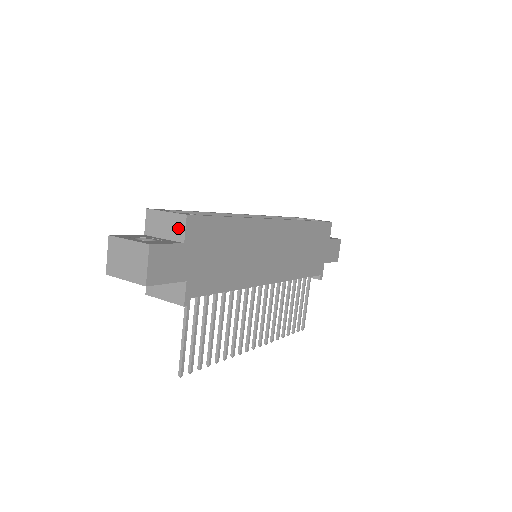
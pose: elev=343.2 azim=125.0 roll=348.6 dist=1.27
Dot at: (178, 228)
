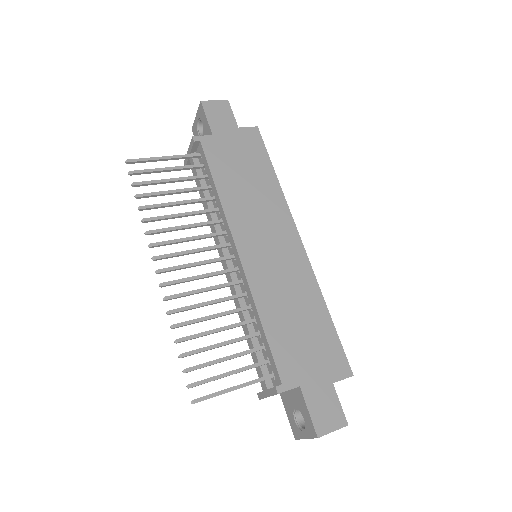
Dot at: occluded
